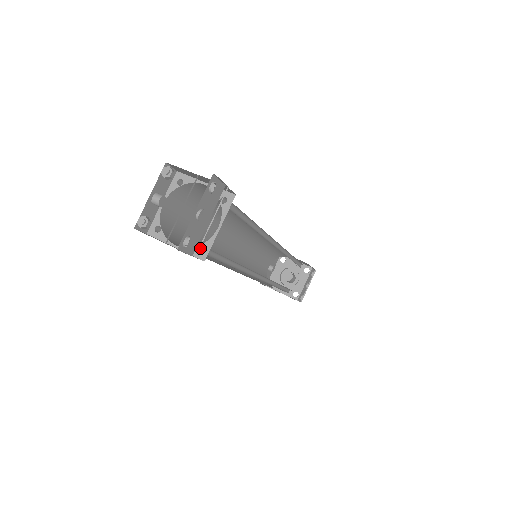
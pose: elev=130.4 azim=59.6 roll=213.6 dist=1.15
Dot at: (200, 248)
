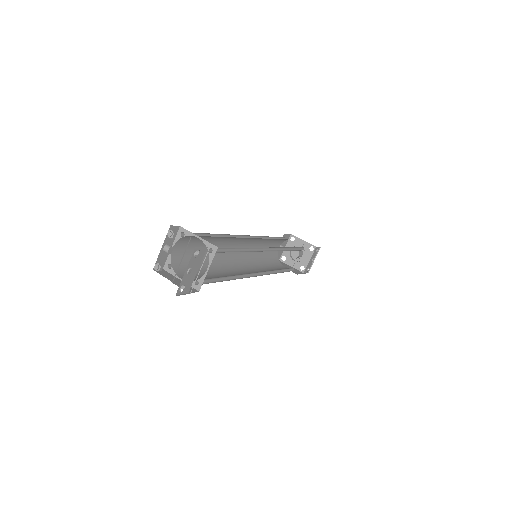
Dot at: (197, 281)
